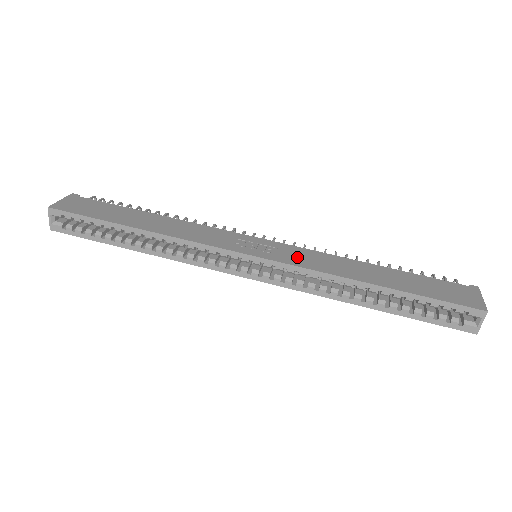
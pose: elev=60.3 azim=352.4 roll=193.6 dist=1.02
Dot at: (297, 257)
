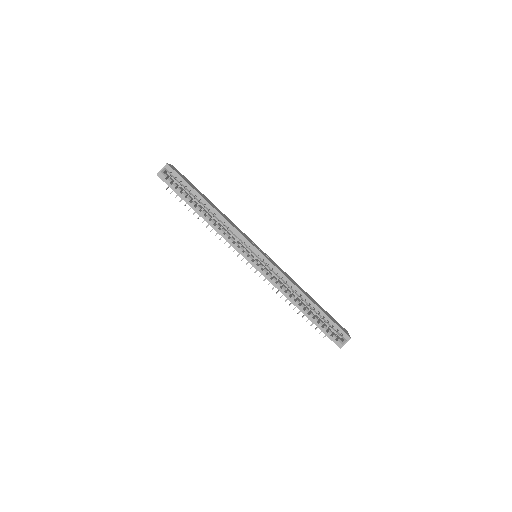
Dot at: (278, 267)
